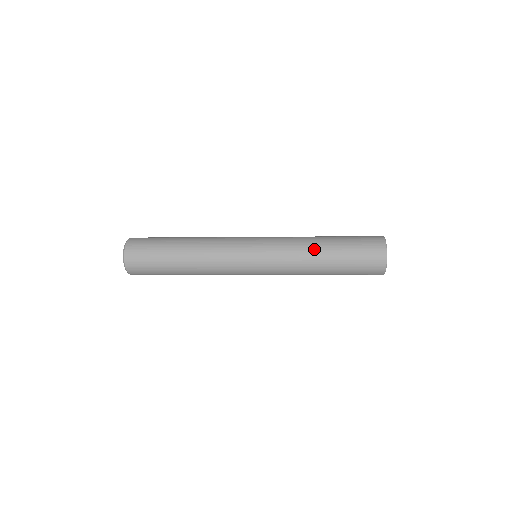
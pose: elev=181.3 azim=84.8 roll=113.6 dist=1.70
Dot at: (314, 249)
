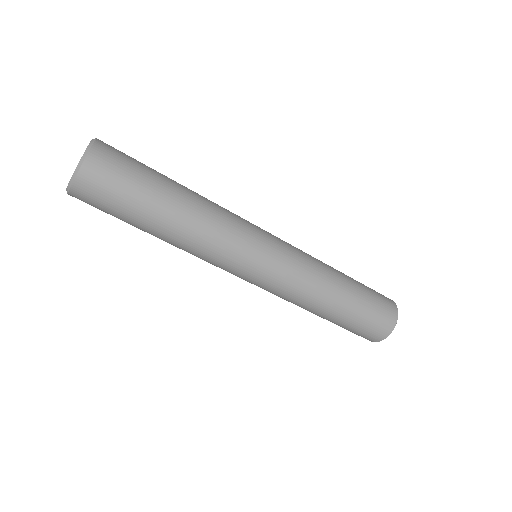
Dot at: occluded
